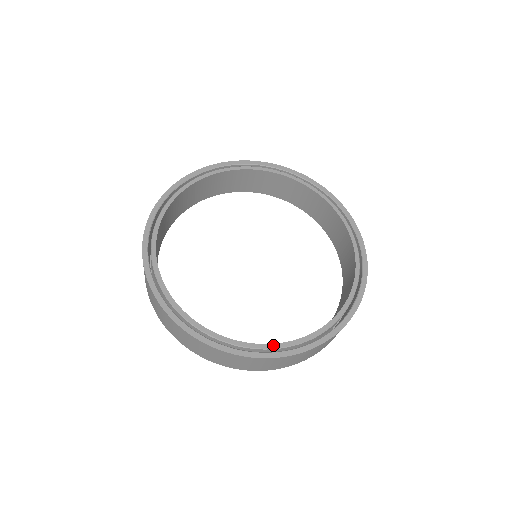
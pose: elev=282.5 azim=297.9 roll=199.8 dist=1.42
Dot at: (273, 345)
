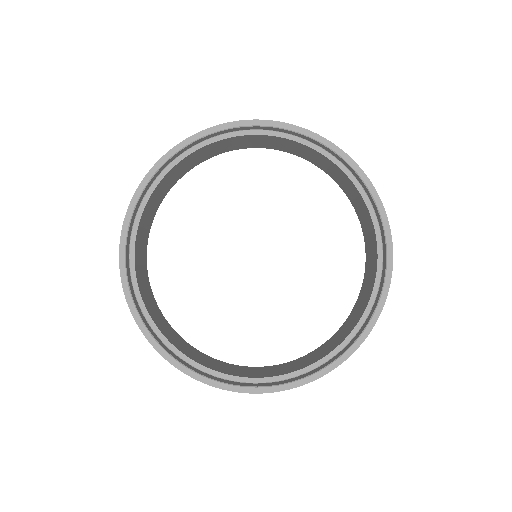
Dot at: (315, 364)
